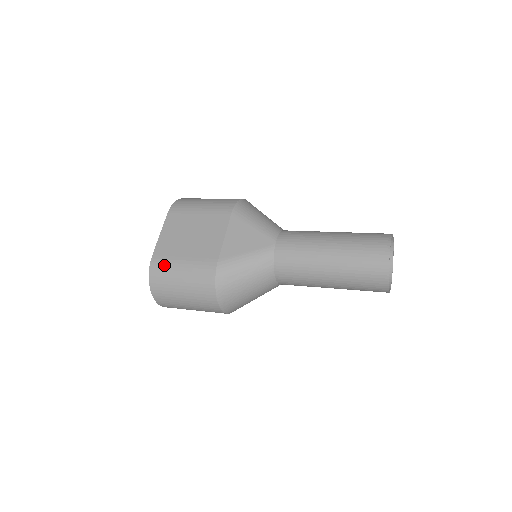
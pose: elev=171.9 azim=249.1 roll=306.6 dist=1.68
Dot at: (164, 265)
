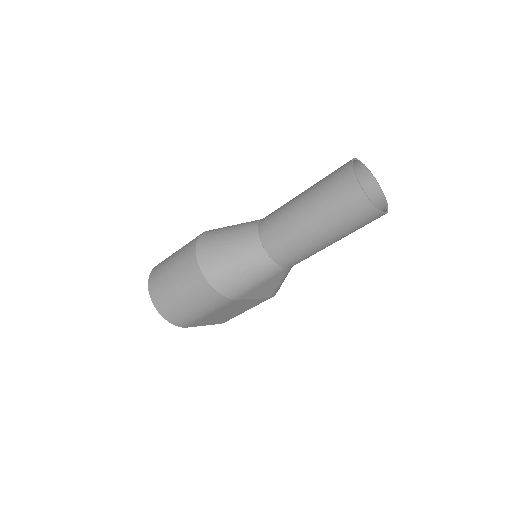
Dot at: occluded
